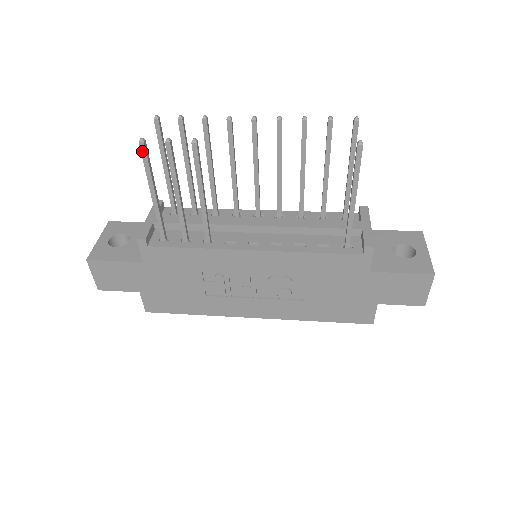
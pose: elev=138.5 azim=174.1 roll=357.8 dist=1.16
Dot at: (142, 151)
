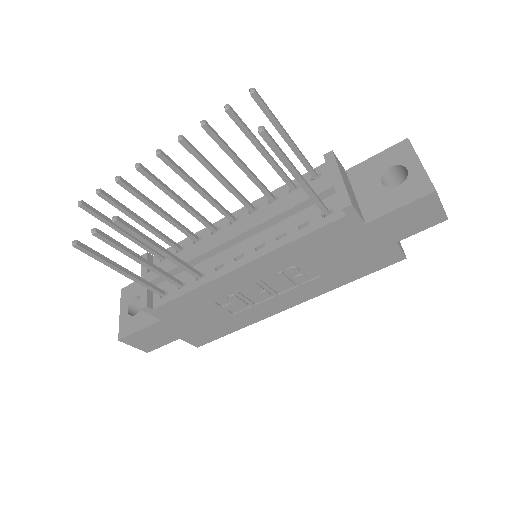
Dot at: (82, 251)
